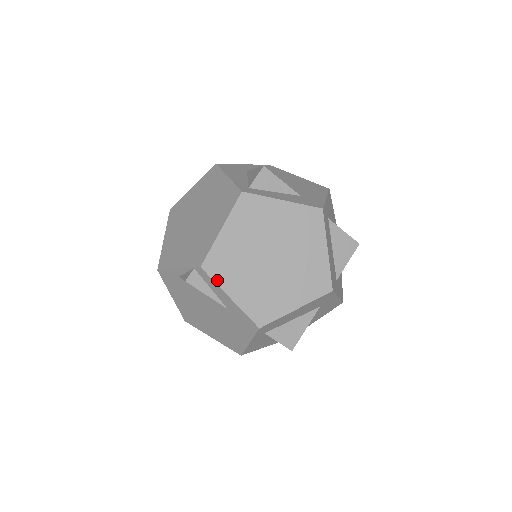
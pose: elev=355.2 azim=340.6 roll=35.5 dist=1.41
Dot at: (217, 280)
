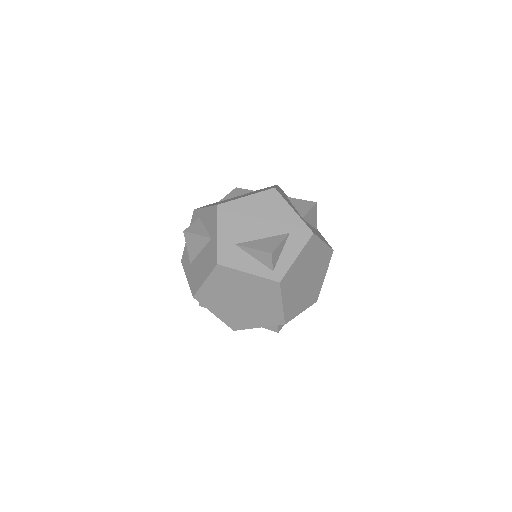
Dot at: (293, 317)
